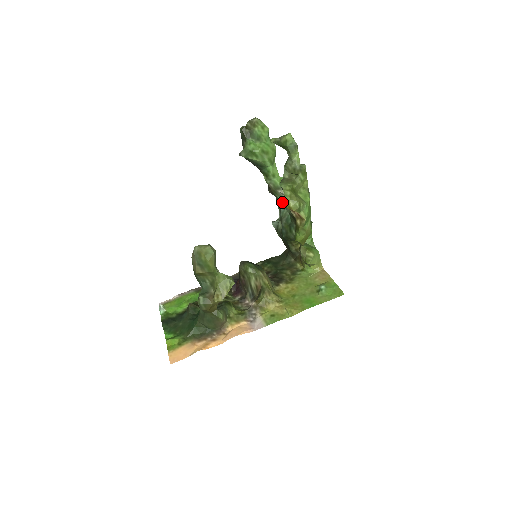
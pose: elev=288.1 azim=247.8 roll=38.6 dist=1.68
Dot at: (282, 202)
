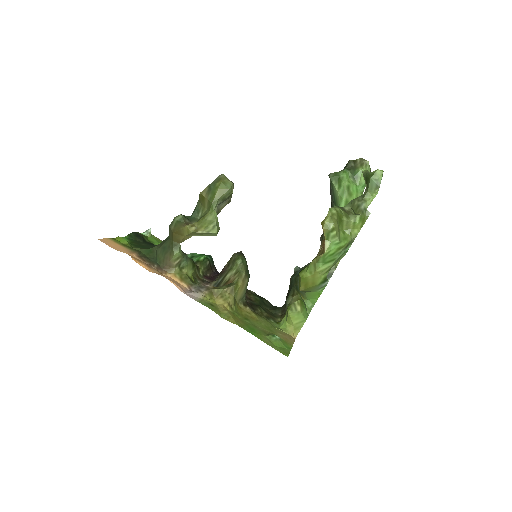
Dot at: occluded
